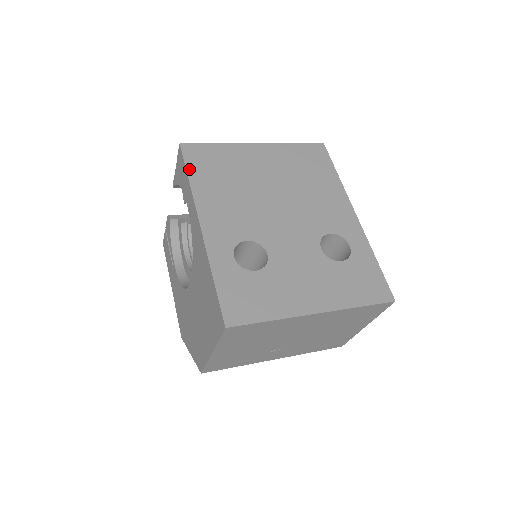
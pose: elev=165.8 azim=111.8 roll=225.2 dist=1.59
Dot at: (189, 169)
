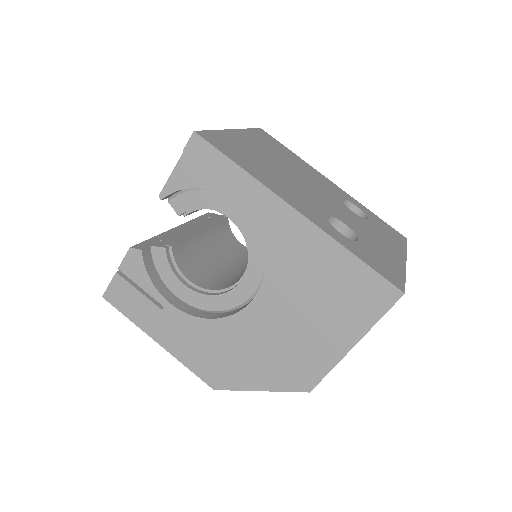
Dot at: (230, 157)
